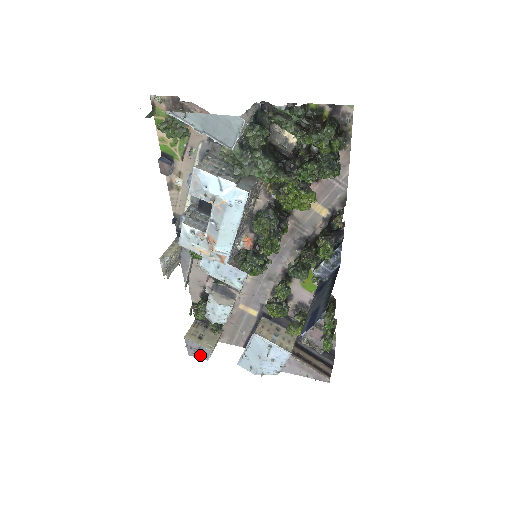
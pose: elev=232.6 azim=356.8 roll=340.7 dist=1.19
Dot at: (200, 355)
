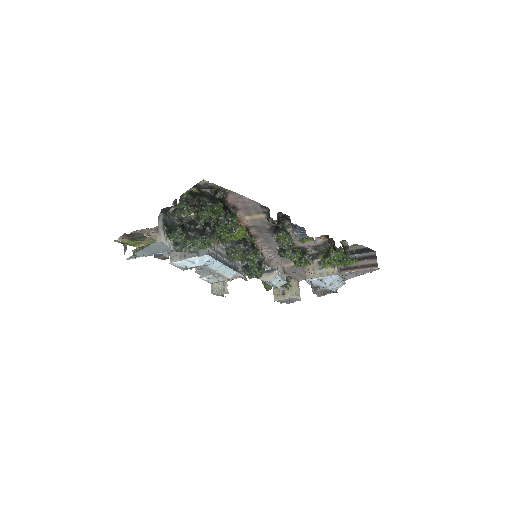
Dot at: (293, 301)
